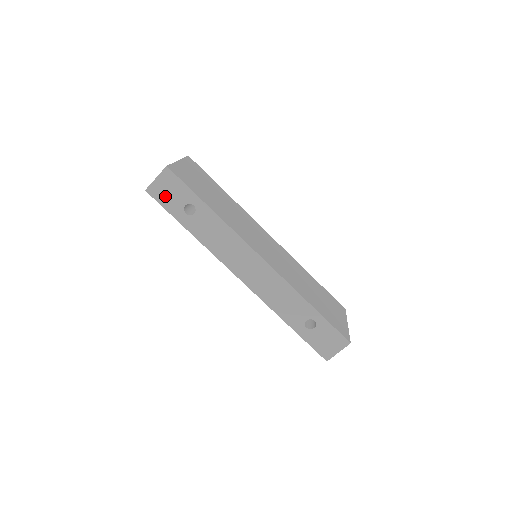
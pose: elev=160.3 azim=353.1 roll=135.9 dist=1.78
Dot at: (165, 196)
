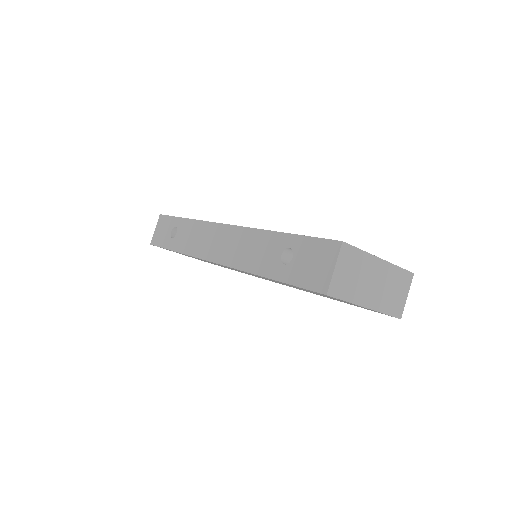
Dot at: (160, 237)
